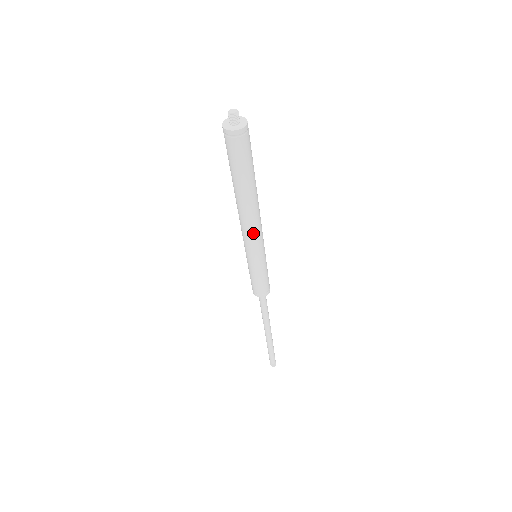
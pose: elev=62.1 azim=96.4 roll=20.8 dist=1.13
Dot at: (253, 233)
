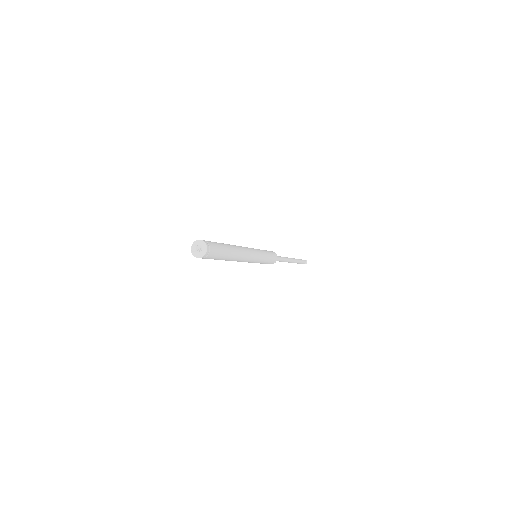
Dot at: (249, 257)
